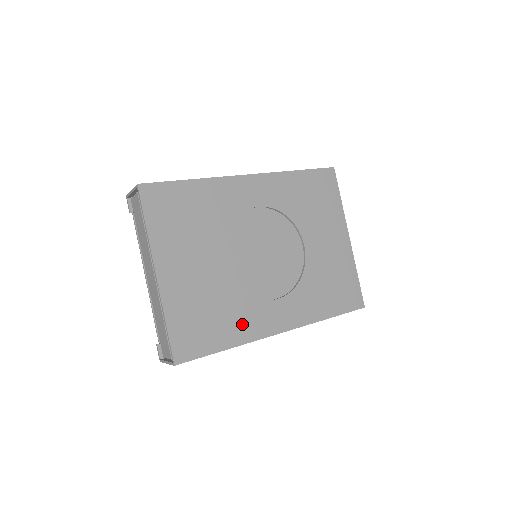
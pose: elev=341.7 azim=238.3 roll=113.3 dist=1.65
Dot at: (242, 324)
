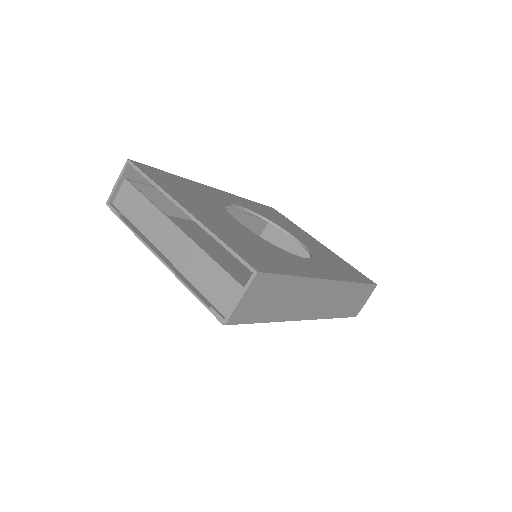
Dot at: (292, 264)
